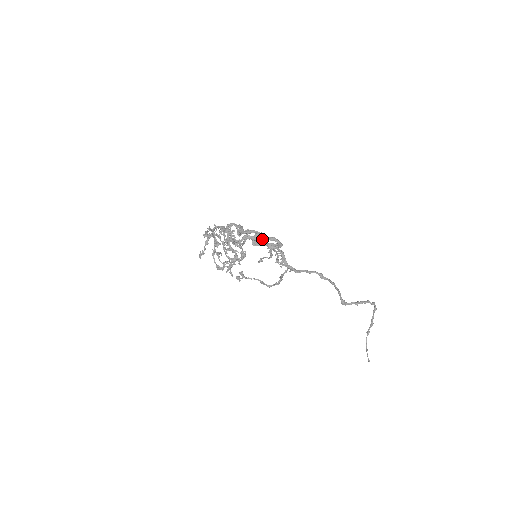
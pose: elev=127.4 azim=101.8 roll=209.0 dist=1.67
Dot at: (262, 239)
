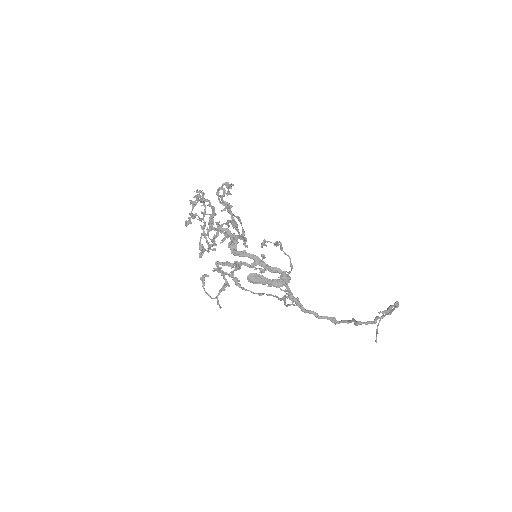
Dot at: (261, 275)
